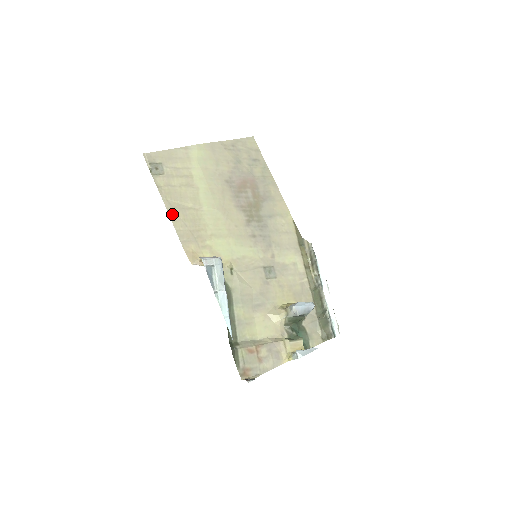
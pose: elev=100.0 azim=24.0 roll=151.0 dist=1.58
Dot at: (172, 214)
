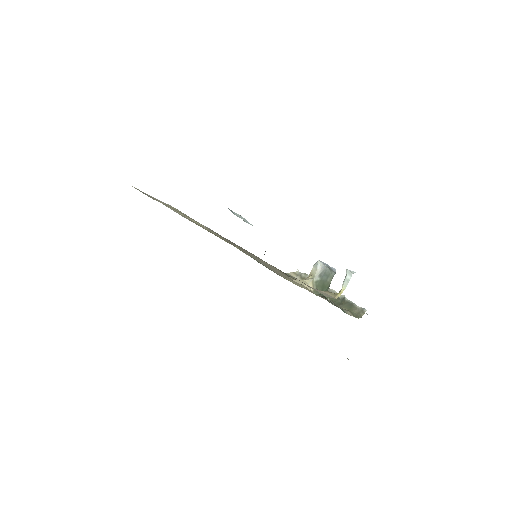
Dot at: occluded
